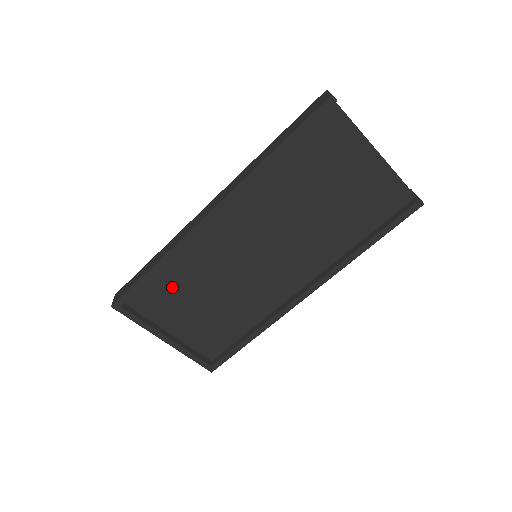
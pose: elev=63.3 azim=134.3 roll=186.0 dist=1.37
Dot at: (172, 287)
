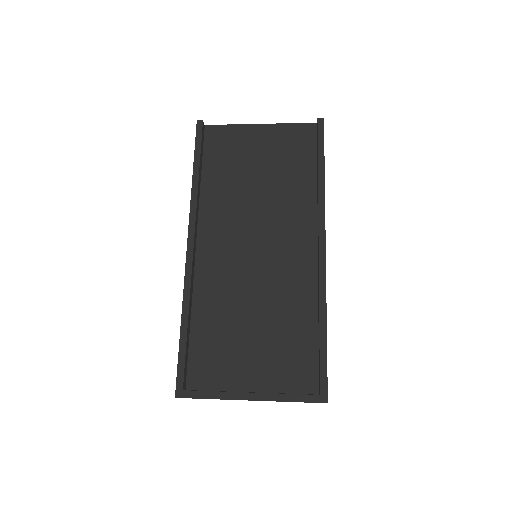
Dot at: (214, 338)
